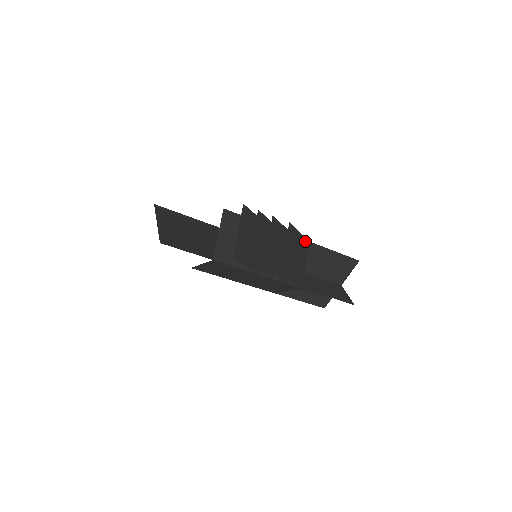
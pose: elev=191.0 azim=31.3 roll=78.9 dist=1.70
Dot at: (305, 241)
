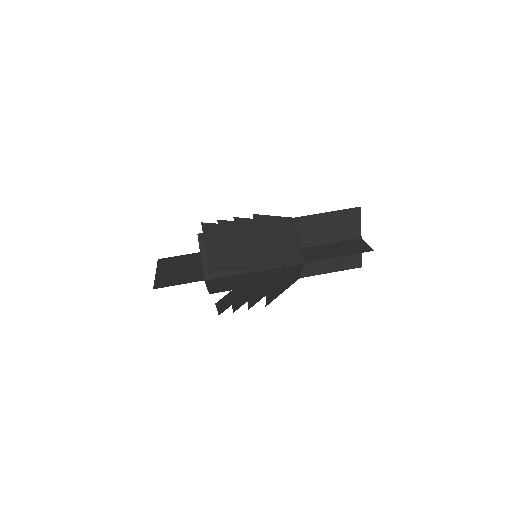
Dot at: (287, 220)
